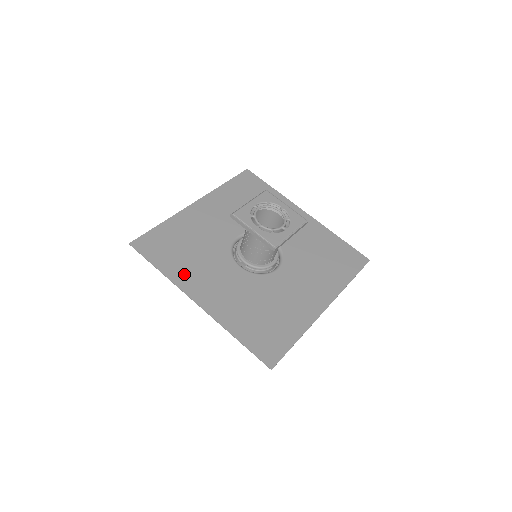
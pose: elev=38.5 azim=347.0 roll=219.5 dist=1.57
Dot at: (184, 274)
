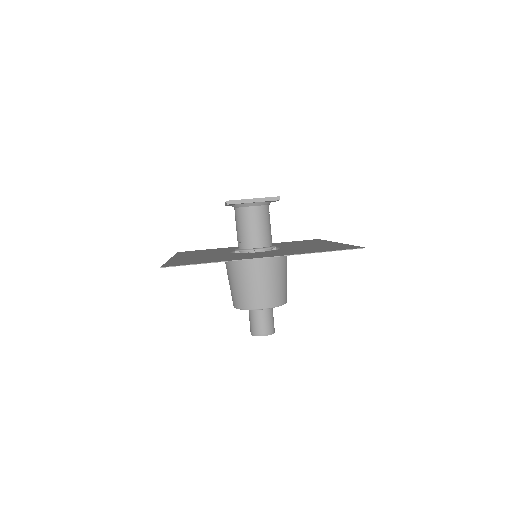
Dot at: occluded
